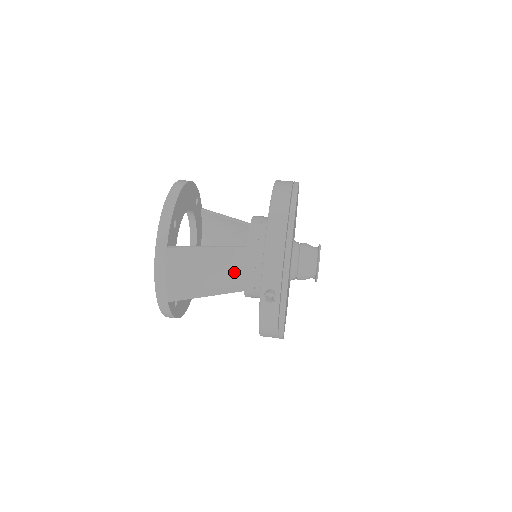
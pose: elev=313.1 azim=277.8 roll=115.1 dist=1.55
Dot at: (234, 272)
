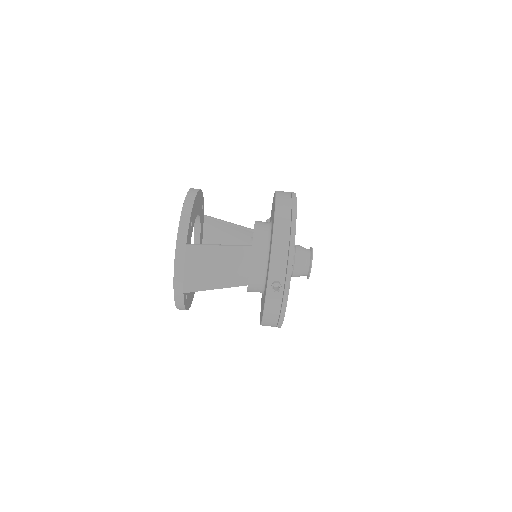
Dot at: (241, 268)
